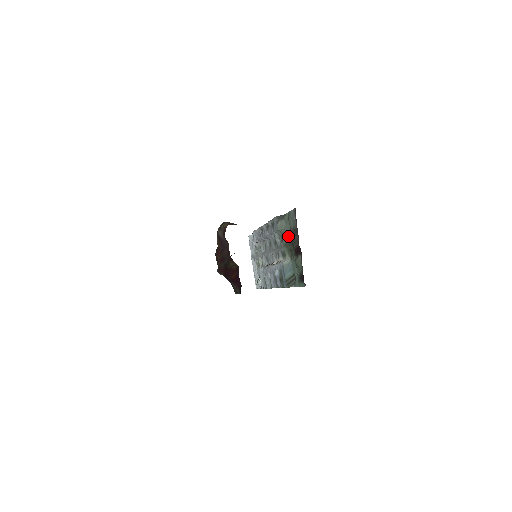
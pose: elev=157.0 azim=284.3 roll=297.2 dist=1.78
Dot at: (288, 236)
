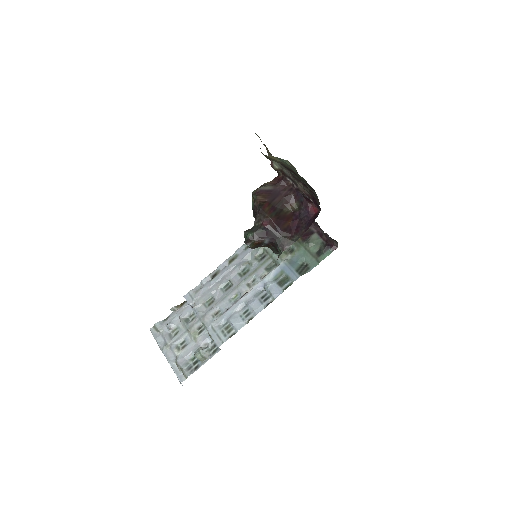
Dot at: occluded
